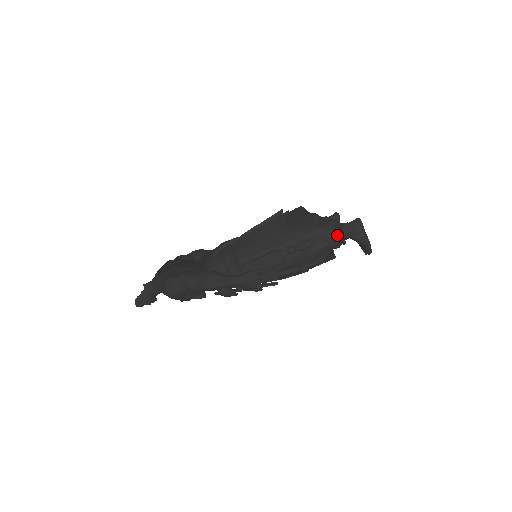
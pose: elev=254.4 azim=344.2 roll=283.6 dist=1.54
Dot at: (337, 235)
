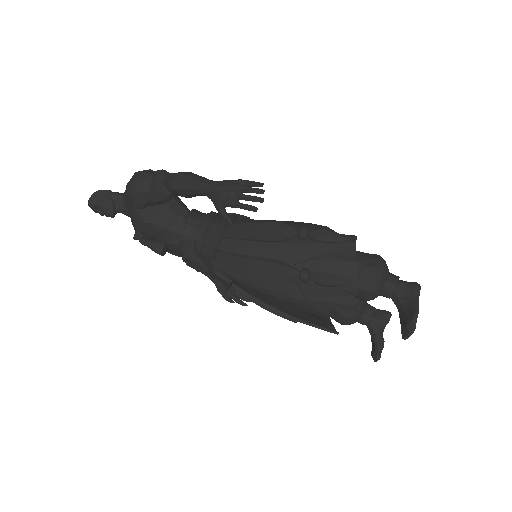
Dot at: (376, 265)
